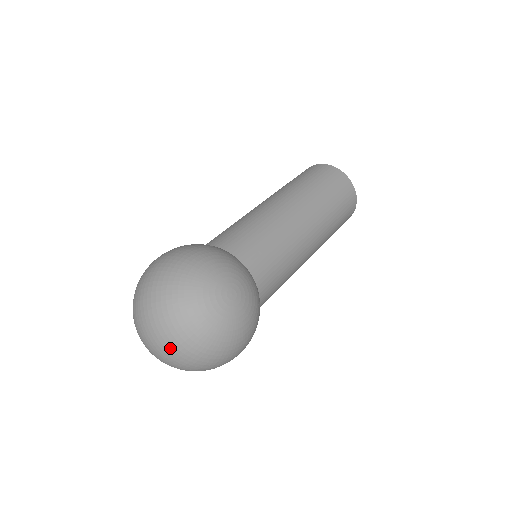
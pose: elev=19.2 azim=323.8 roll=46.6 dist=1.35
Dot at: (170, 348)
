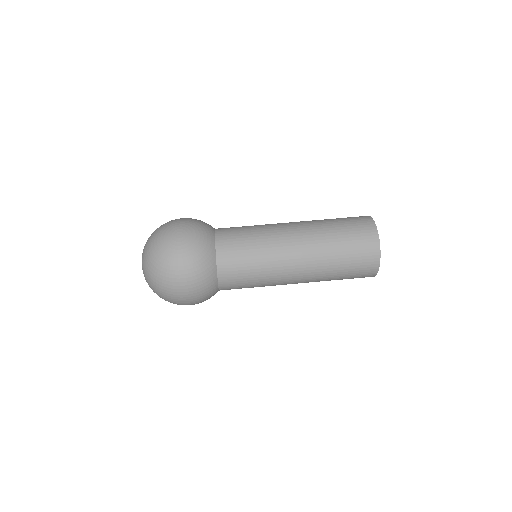
Dot at: (142, 262)
